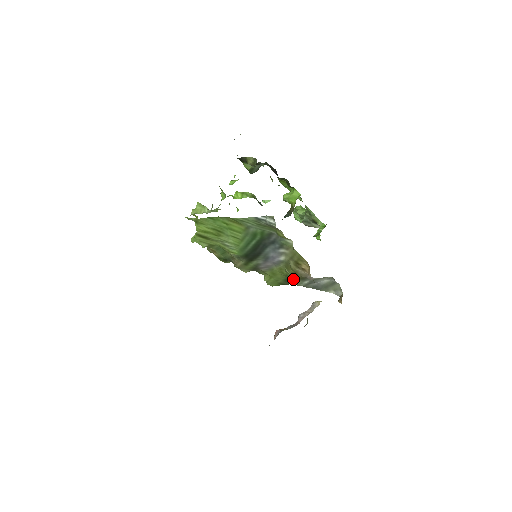
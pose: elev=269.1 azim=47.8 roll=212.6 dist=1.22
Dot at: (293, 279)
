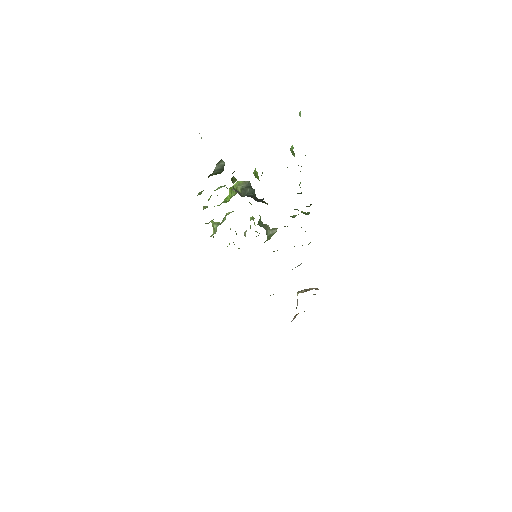
Dot at: occluded
